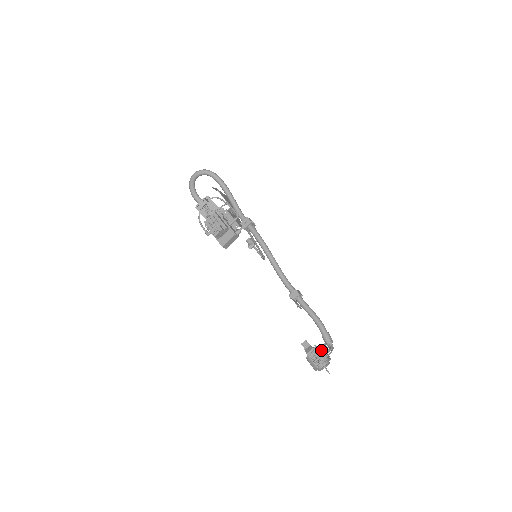
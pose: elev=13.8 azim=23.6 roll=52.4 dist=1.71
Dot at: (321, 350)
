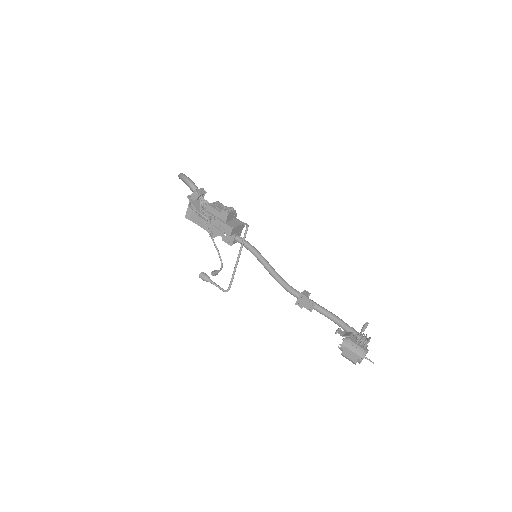
Dot at: (361, 333)
